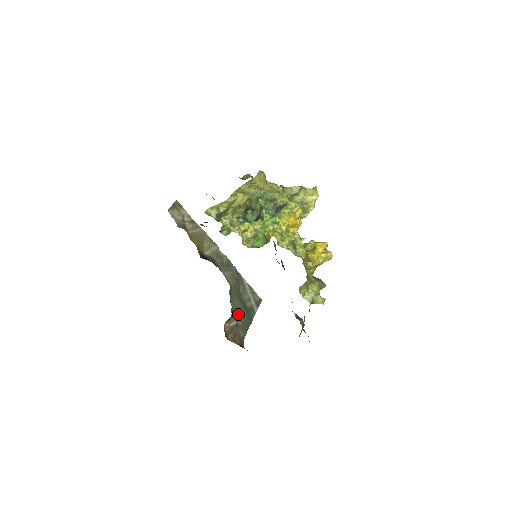
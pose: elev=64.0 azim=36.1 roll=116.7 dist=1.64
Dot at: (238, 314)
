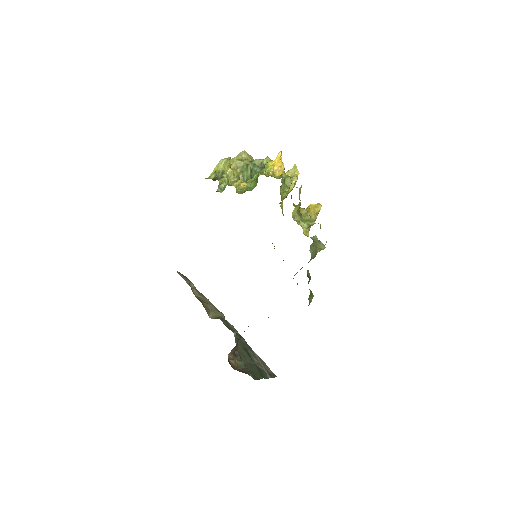
Dot at: (246, 362)
